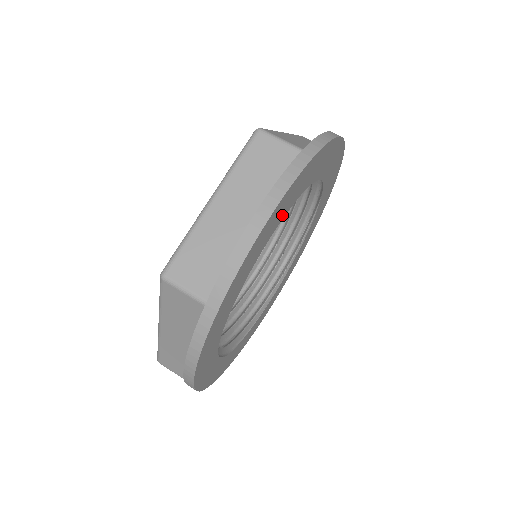
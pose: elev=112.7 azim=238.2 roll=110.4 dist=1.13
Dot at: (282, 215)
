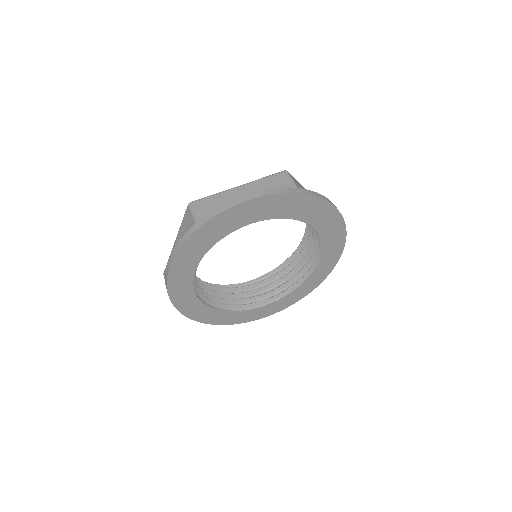
Dot at: (198, 257)
